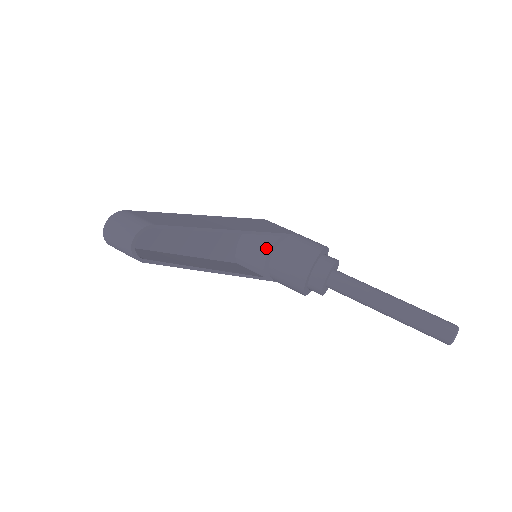
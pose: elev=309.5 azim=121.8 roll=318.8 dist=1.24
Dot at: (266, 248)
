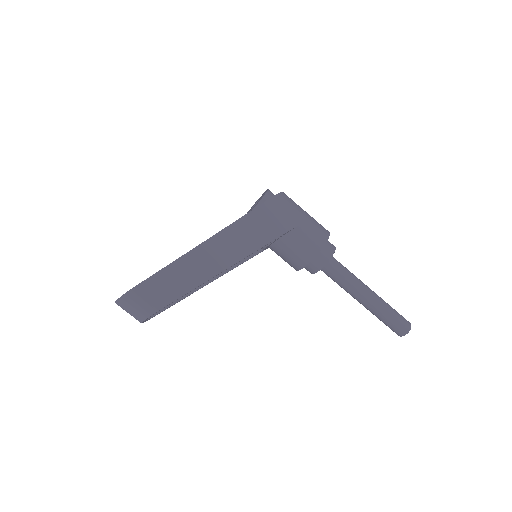
Dot at: occluded
